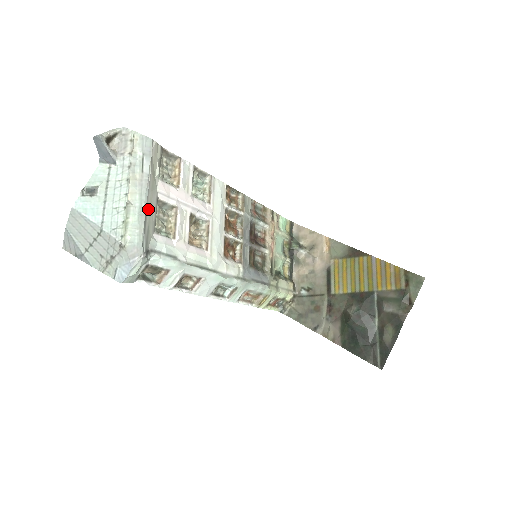
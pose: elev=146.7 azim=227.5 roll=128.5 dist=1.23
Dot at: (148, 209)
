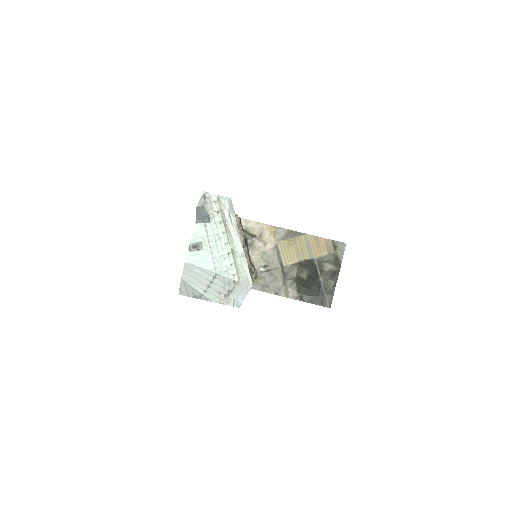
Dot at: (242, 251)
